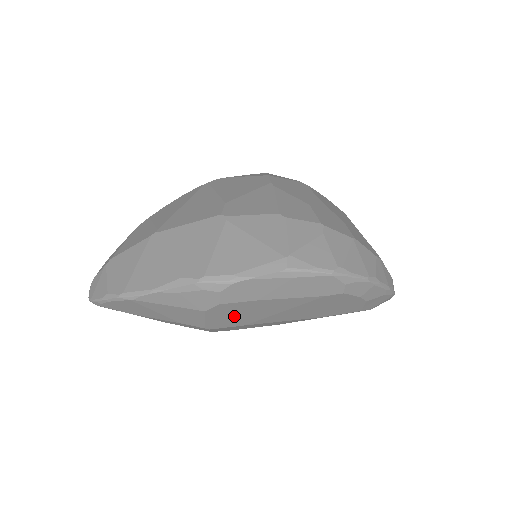
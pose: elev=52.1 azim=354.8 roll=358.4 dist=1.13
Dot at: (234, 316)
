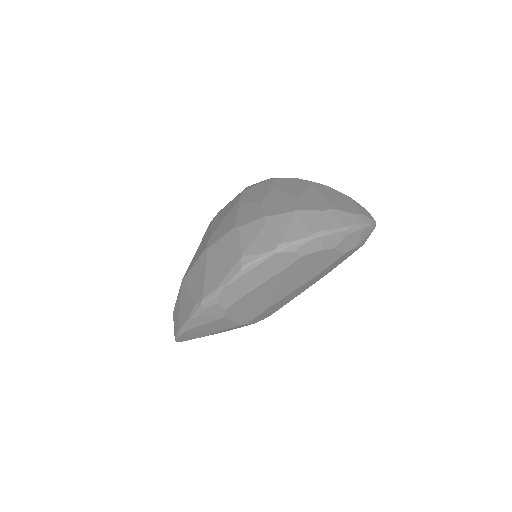
Dot at: (248, 309)
